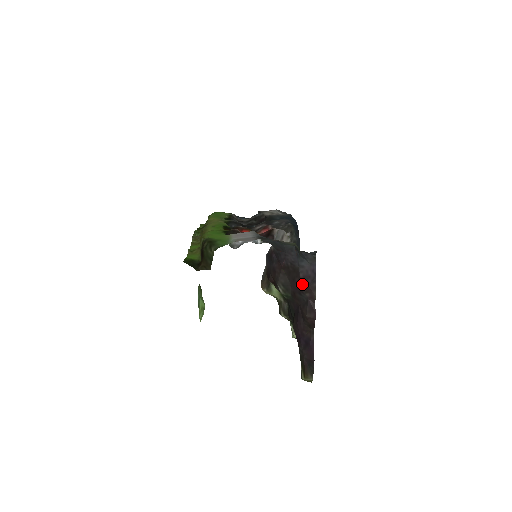
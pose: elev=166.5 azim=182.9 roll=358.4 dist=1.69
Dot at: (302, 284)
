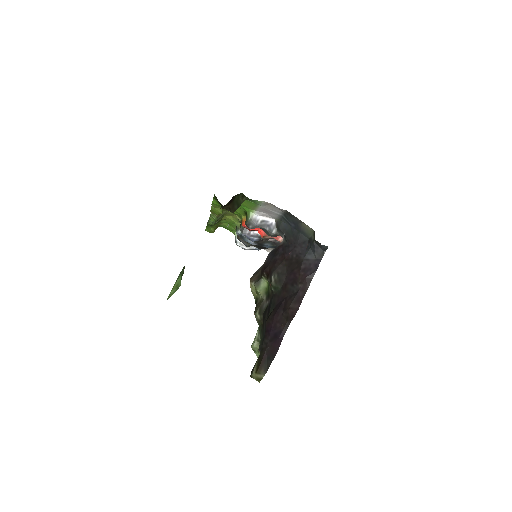
Dot at: (300, 274)
